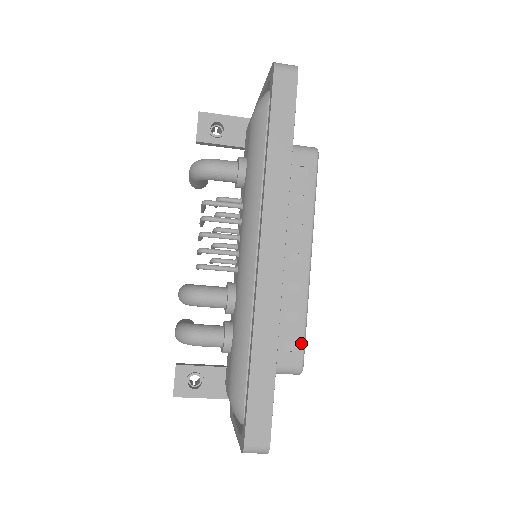
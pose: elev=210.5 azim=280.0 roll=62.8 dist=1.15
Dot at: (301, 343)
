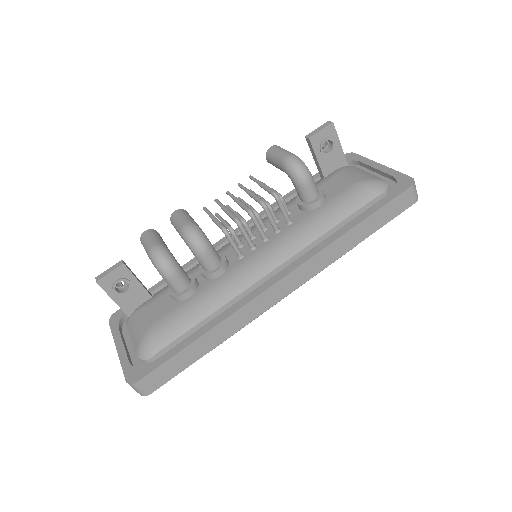
Dot at: occluded
